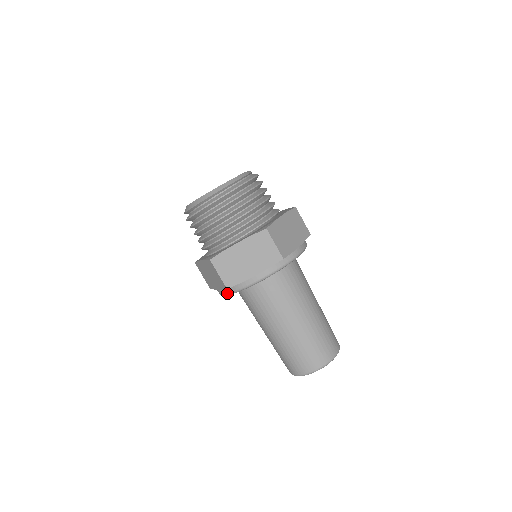
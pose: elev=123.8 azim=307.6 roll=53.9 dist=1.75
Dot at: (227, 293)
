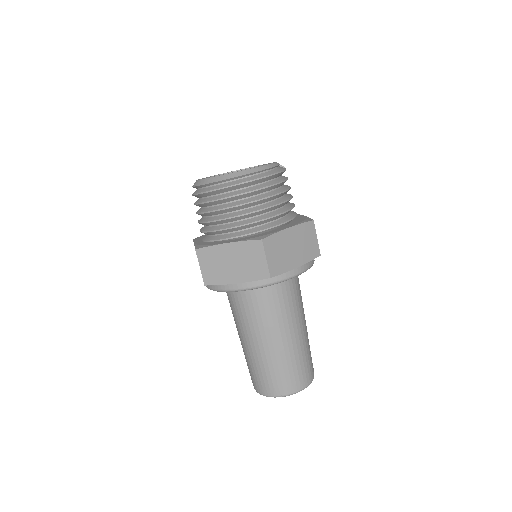
Dot at: (207, 287)
